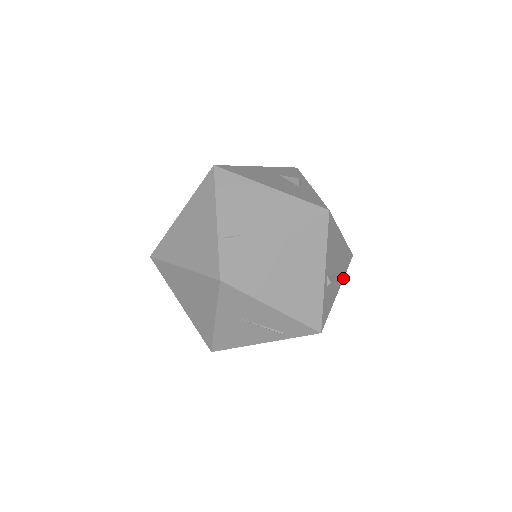
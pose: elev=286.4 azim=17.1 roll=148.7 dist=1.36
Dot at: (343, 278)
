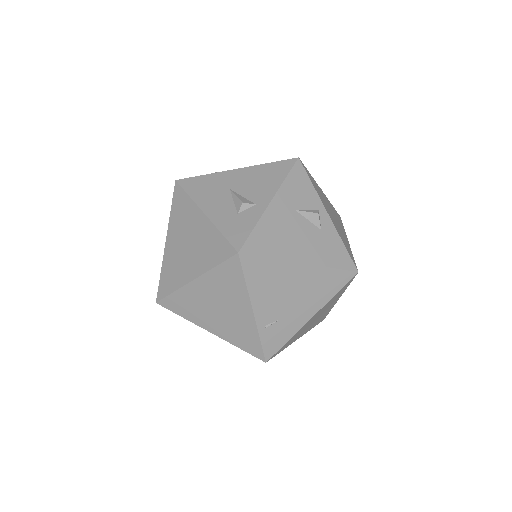
Dot at: occluded
